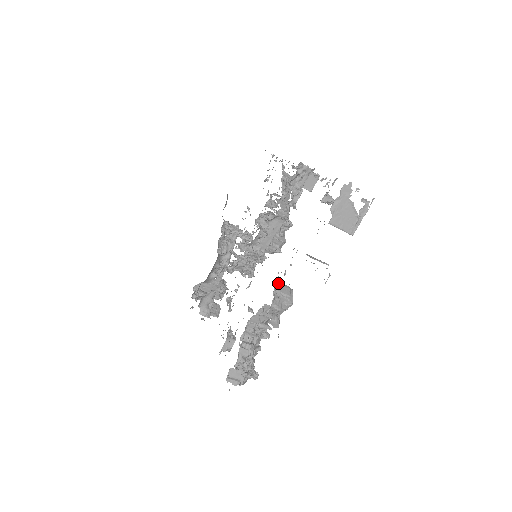
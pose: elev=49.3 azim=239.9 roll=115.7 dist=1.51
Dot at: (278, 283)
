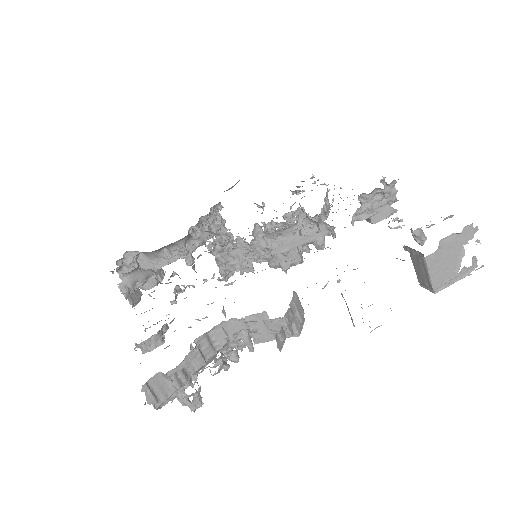
Dot at: occluded
